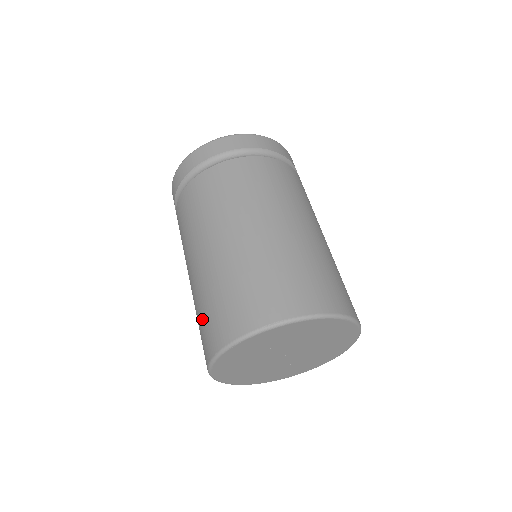
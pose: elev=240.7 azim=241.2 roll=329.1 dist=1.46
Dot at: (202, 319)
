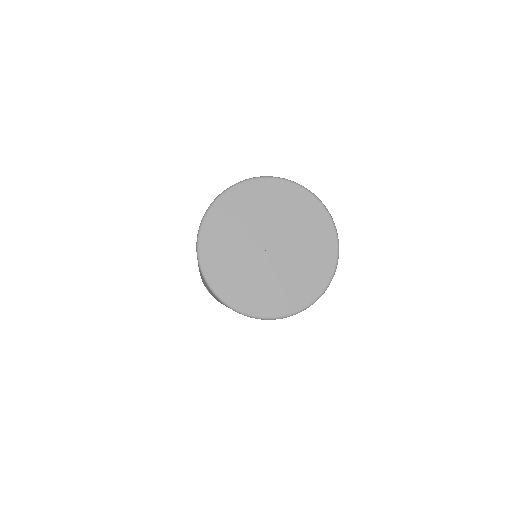
Dot at: occluded
